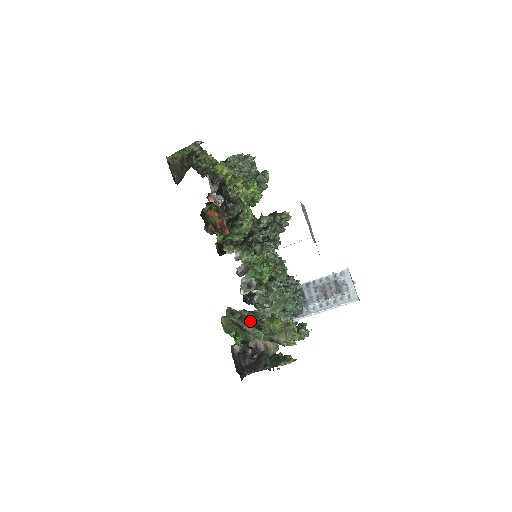
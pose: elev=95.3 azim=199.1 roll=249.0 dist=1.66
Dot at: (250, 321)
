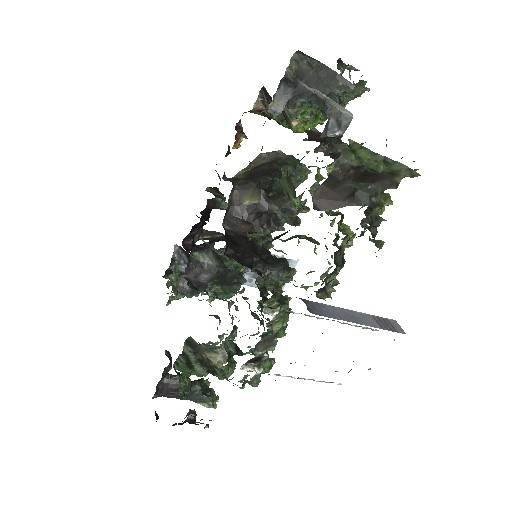
Dot at: (208, 364)
